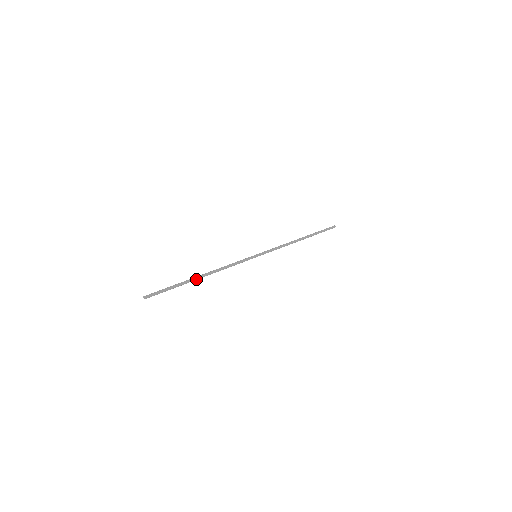
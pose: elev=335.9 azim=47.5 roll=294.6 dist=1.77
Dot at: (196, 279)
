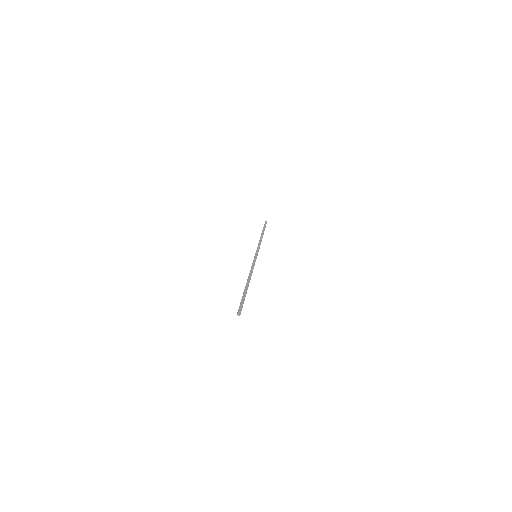
Dot at: (248, 286)
